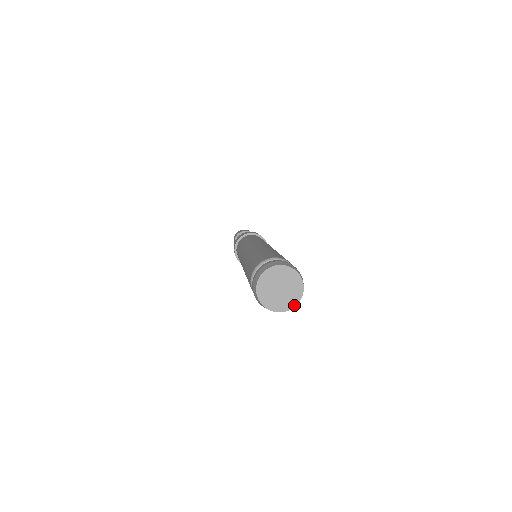
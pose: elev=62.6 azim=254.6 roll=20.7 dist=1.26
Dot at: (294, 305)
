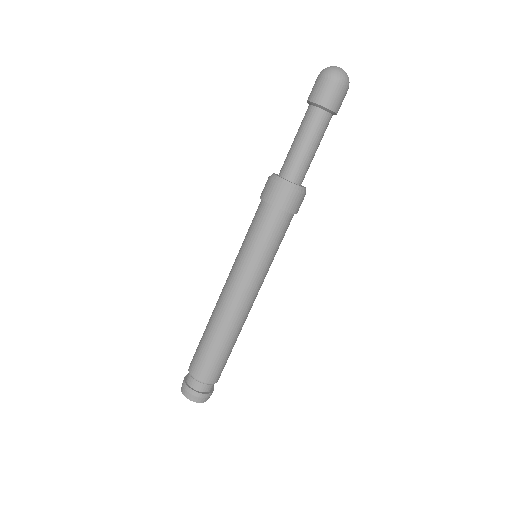
Dot at: occluded
